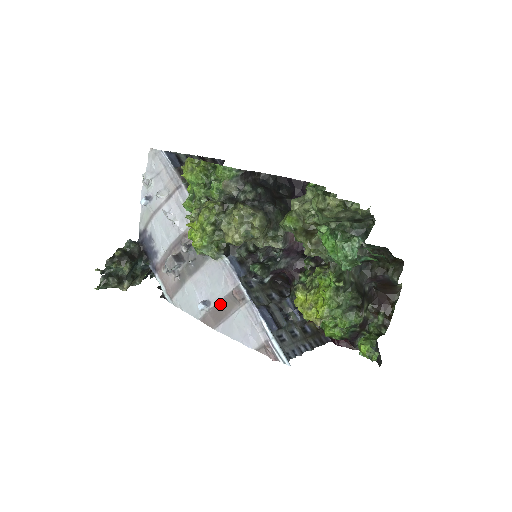
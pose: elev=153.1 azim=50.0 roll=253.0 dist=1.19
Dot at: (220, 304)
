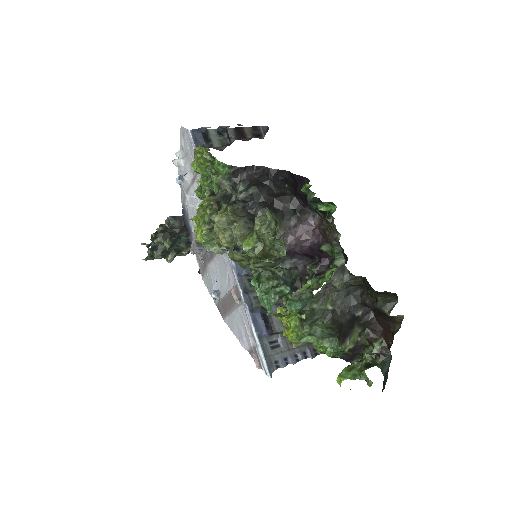
Dot at: (226, 298)
